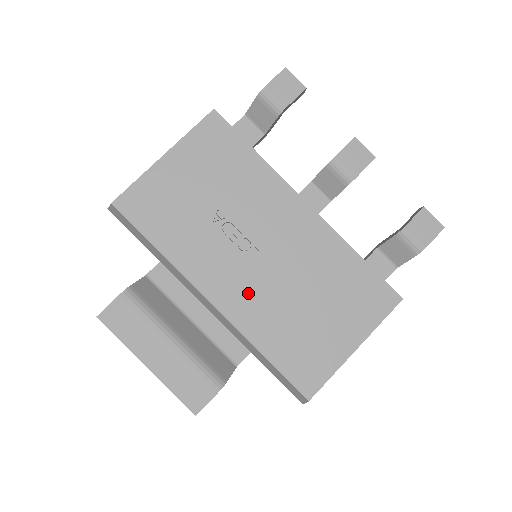
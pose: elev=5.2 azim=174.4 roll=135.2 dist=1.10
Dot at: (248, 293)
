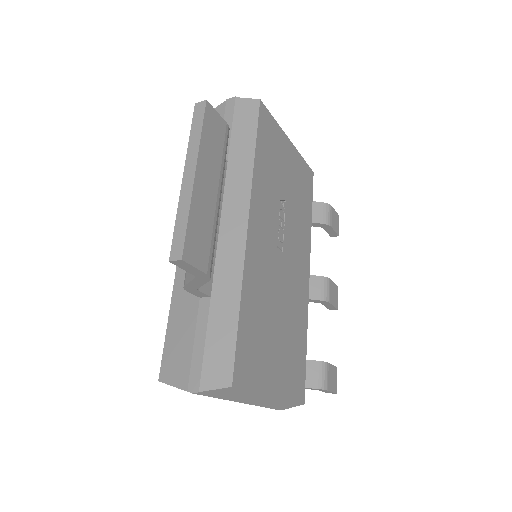
Dot at: (264, 259)
